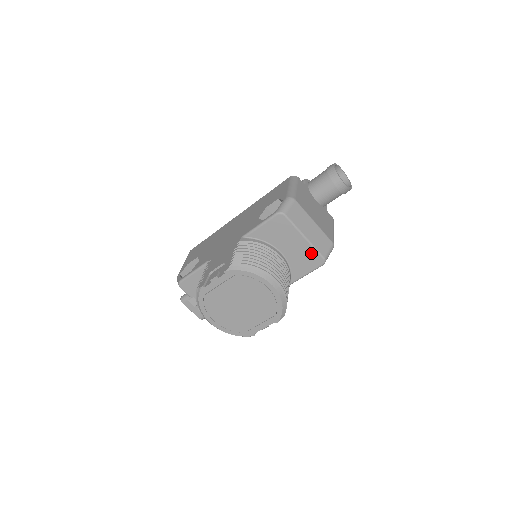
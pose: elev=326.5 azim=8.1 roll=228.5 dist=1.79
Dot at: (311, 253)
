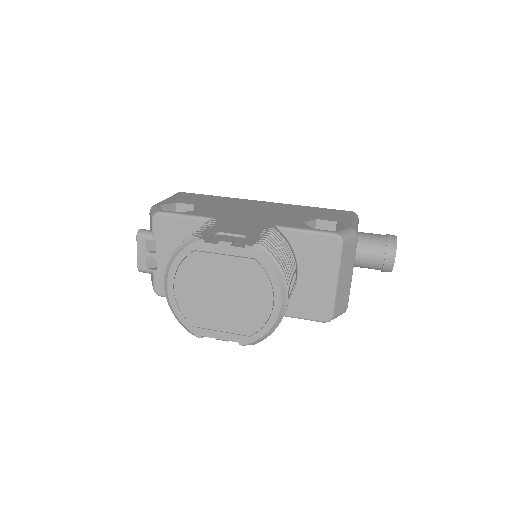
Dot at: (326, 301)
